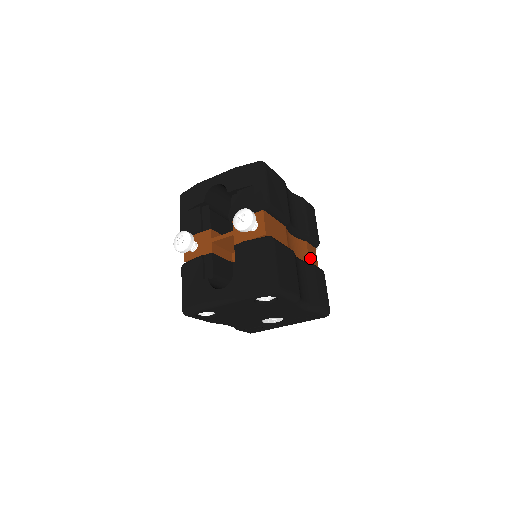
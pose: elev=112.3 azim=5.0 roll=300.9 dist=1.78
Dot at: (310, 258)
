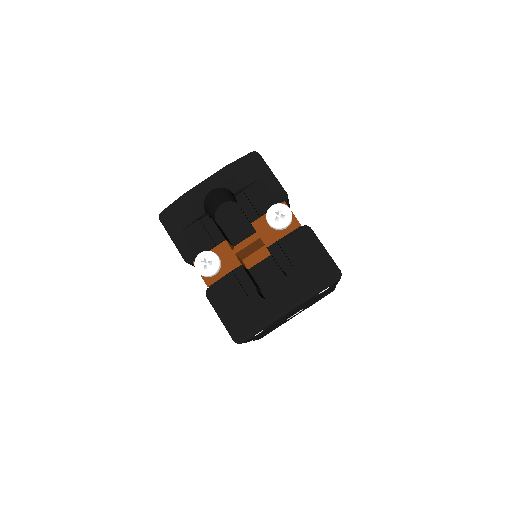
Dot at: occluded
